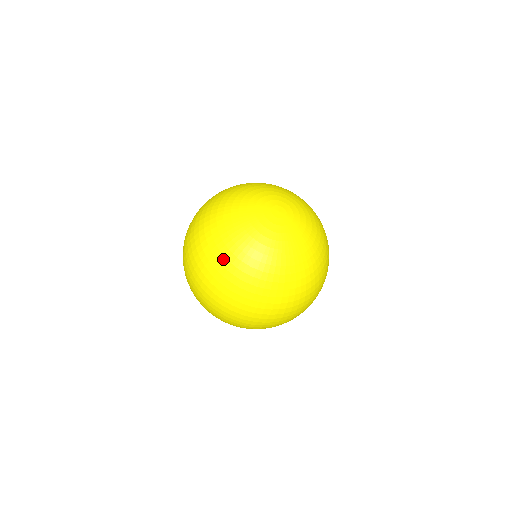
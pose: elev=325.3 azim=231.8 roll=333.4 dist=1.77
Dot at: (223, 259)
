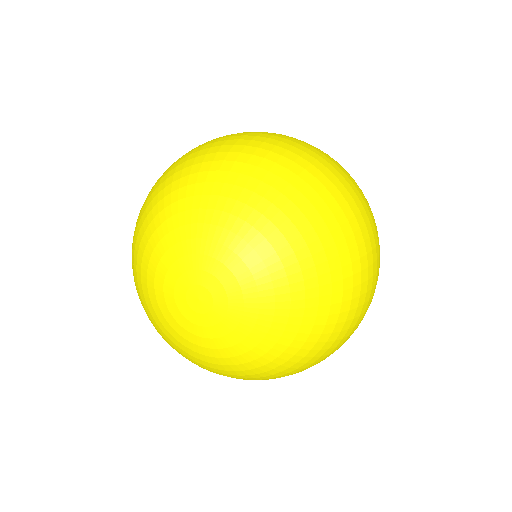
Dot at: occluded
